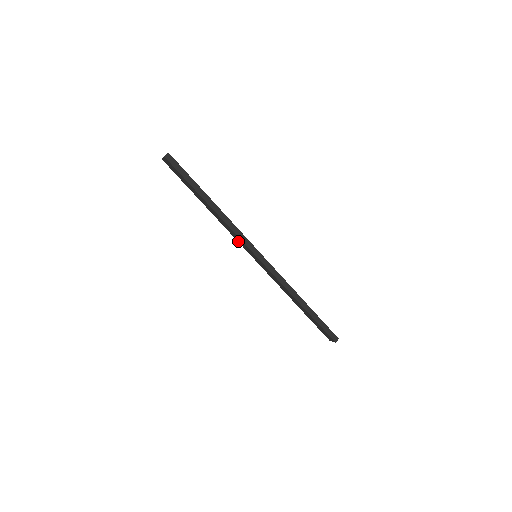
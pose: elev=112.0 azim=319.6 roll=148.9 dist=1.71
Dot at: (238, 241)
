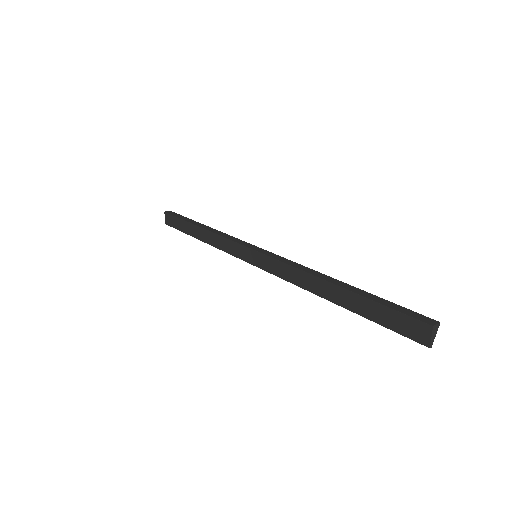
Dot at: (235, 255)
